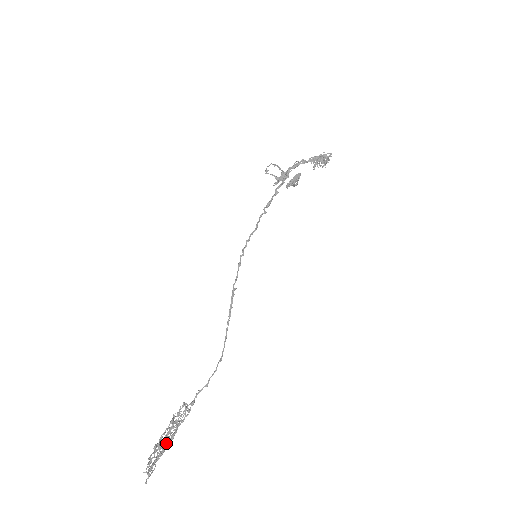
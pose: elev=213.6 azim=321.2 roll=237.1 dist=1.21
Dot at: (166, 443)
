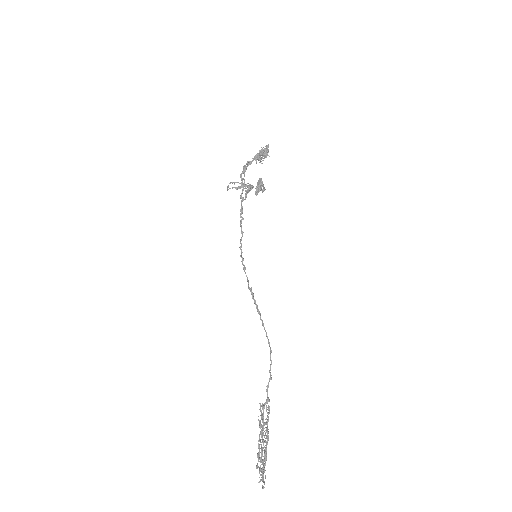
Dot at: (265, 447)
